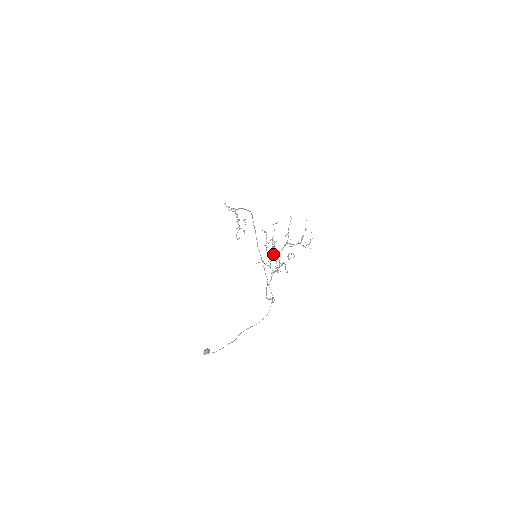
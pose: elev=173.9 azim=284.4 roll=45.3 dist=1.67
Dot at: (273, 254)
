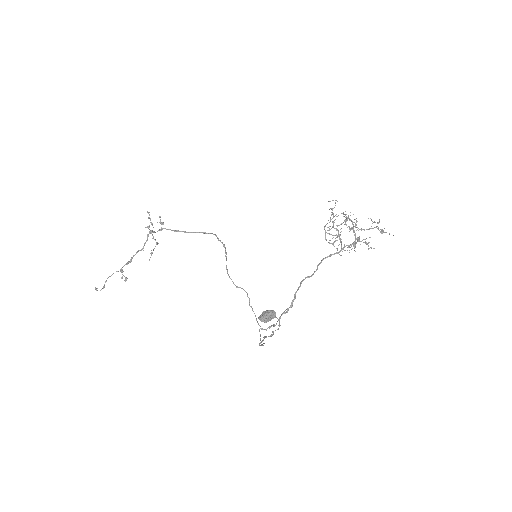
Dot at: occluded
